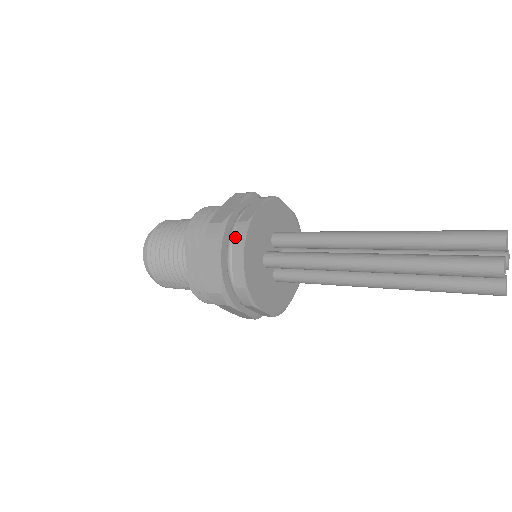
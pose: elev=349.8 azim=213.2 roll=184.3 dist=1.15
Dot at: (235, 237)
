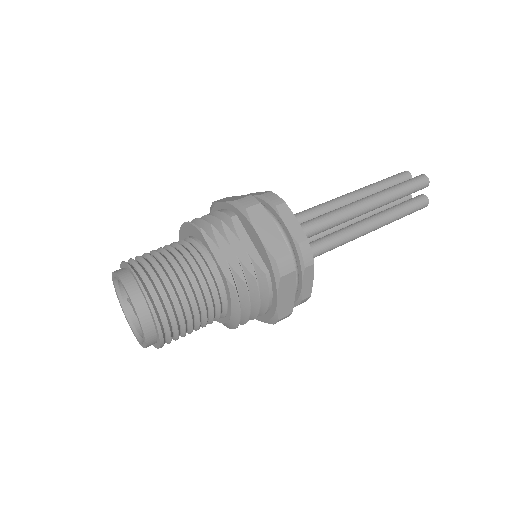
Dot at: (273, 200)
